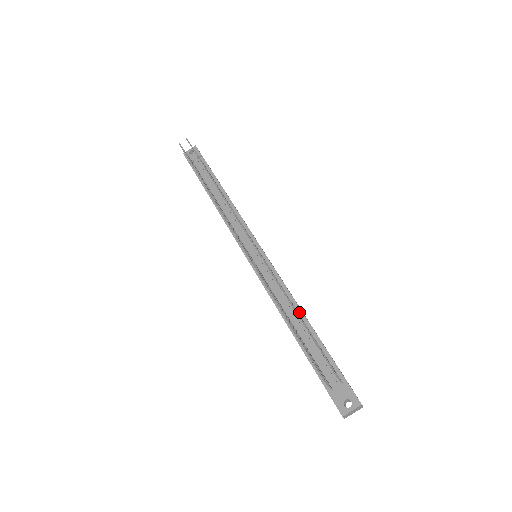
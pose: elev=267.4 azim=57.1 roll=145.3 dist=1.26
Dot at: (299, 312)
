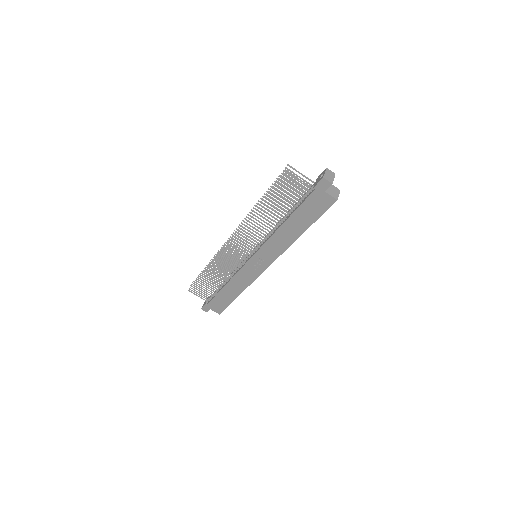
Dot at: occluded
